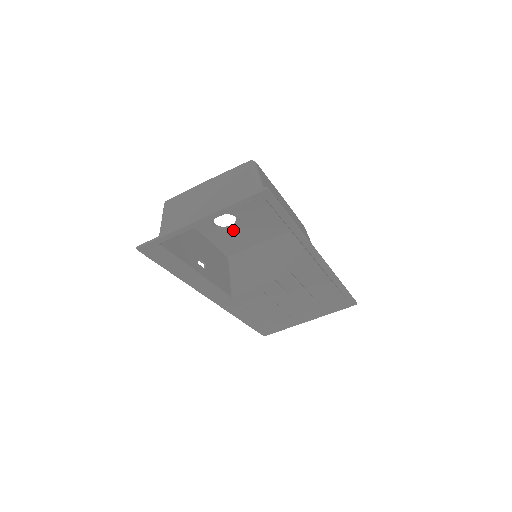
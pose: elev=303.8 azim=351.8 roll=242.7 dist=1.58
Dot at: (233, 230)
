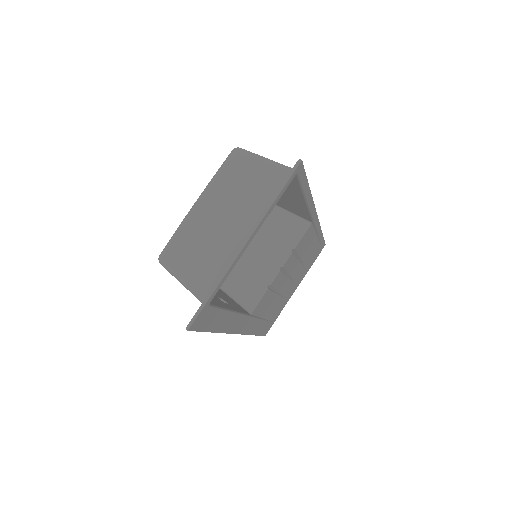
Dot at: occluded
